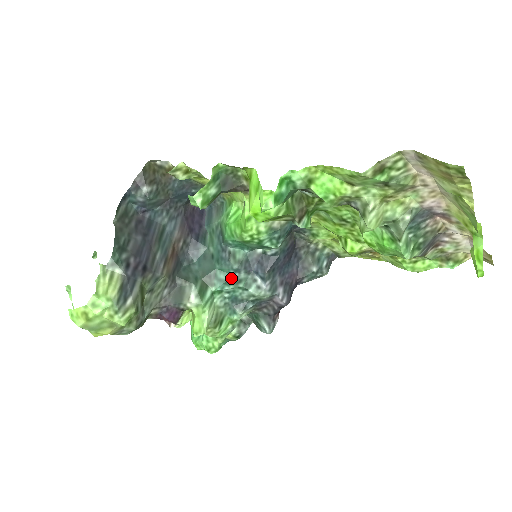
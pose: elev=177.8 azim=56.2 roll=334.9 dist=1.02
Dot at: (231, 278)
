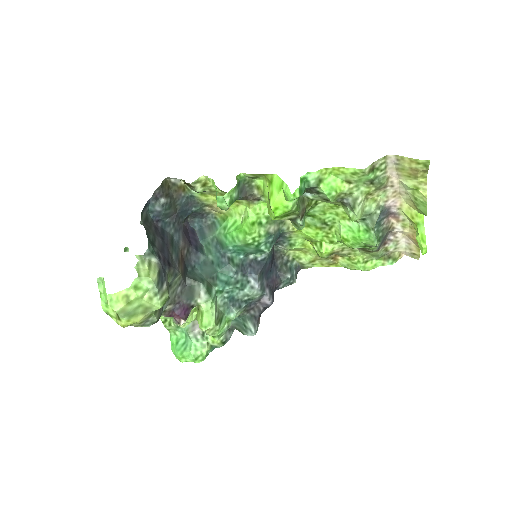
Dot at: (231, 279)
